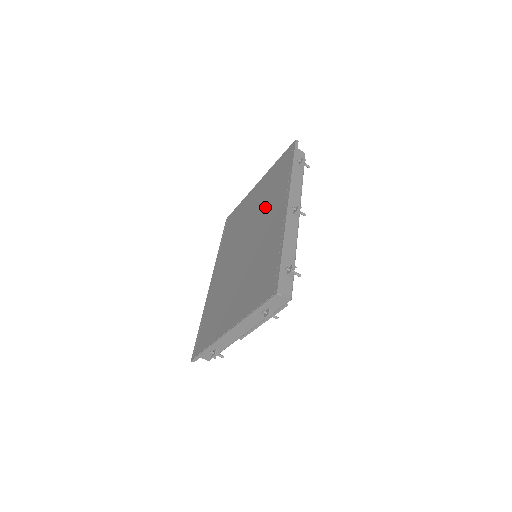
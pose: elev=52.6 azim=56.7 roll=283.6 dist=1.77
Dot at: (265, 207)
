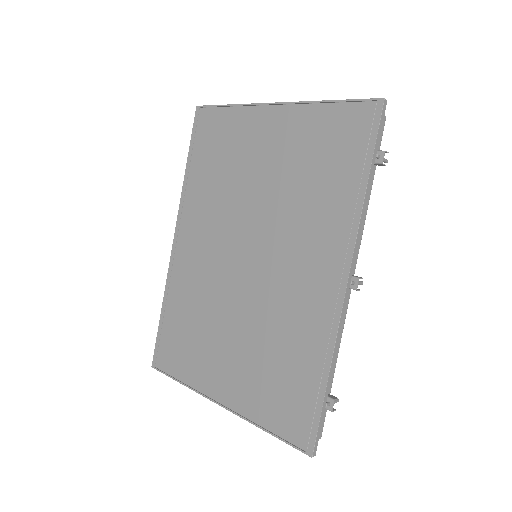
Dot at: (293, 215)
